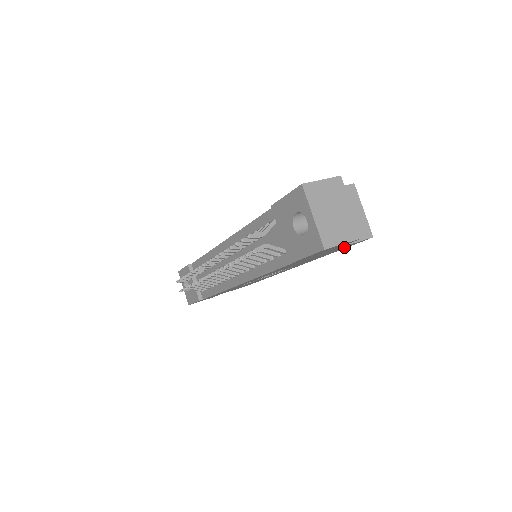
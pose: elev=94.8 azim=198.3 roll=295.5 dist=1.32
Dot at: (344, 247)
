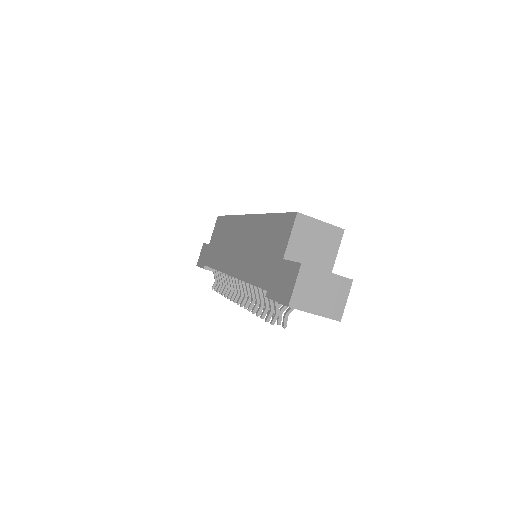
Dot at: occluded
